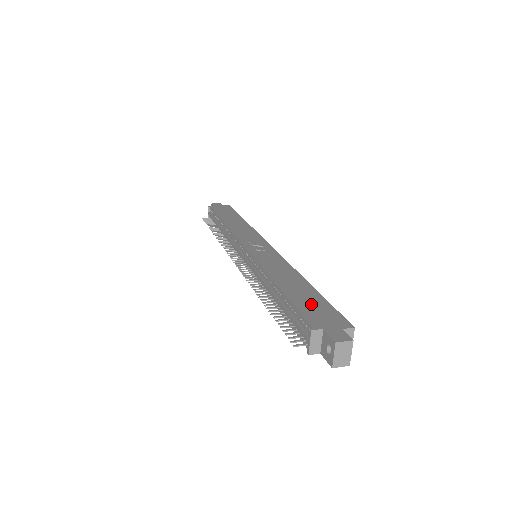
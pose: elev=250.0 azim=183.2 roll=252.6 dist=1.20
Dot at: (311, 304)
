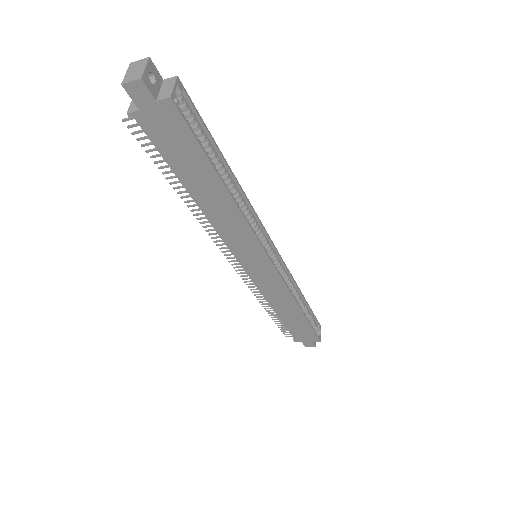
Dot at: occluded
